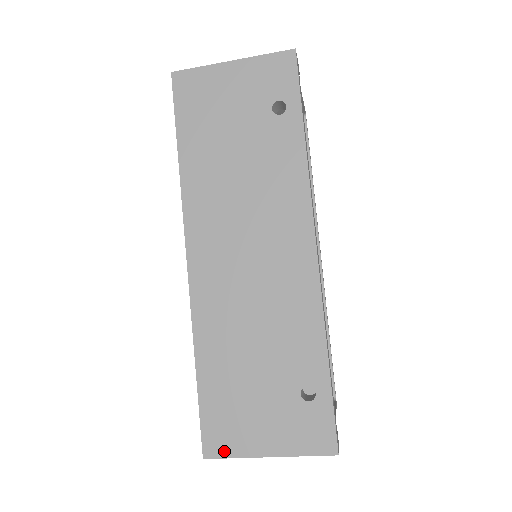
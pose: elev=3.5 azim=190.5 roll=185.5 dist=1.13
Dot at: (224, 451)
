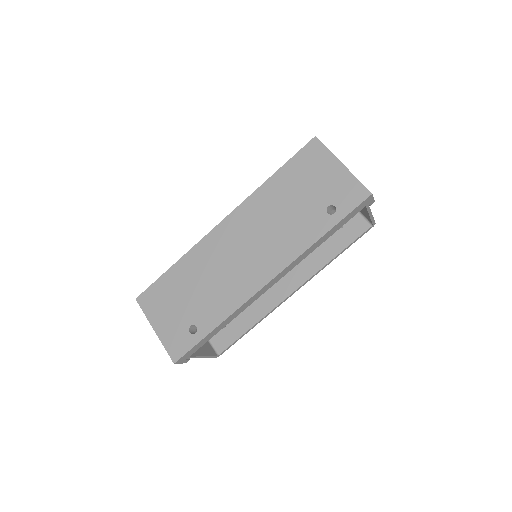
Dot at: (144, 307)
